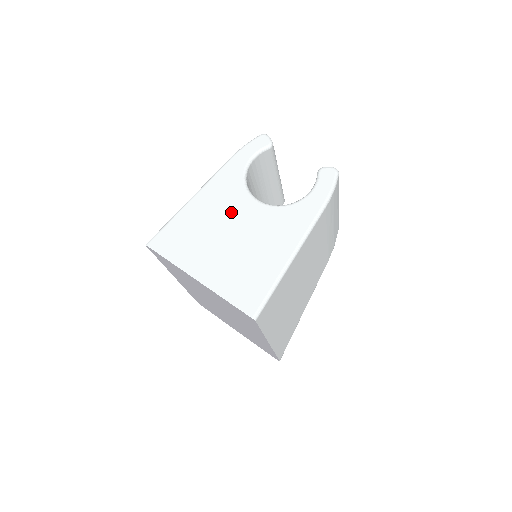
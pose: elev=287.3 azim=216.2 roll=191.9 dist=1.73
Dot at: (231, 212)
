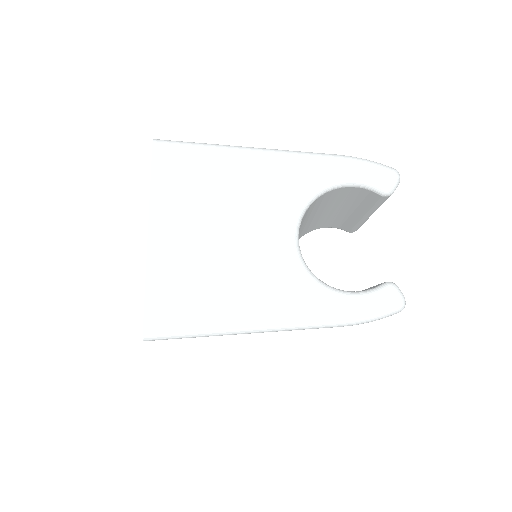
Dot at: (260, 212)
